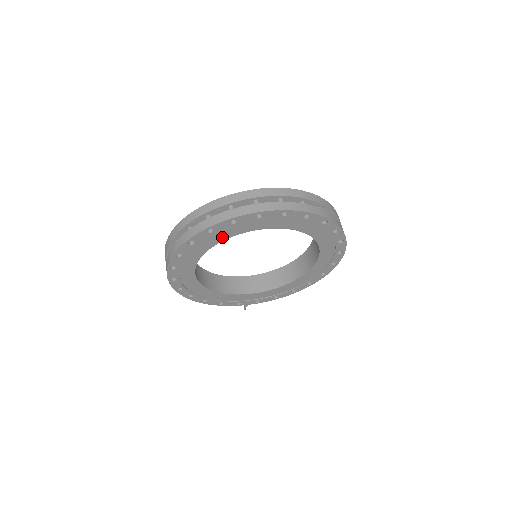
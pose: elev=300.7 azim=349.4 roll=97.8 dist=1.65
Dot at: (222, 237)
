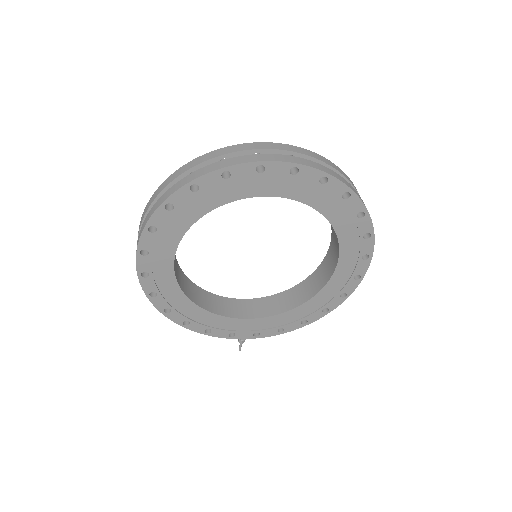
Dot at: (210, 203)
